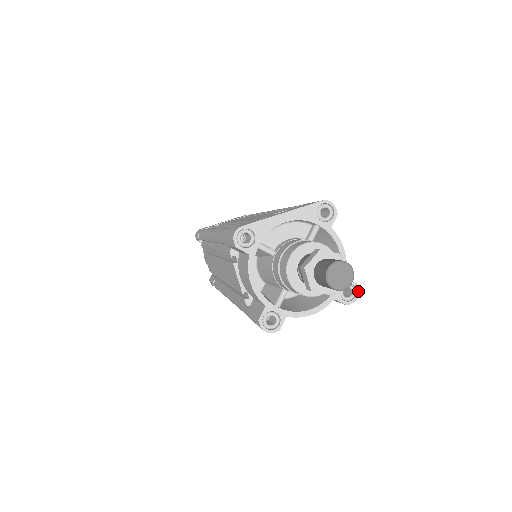
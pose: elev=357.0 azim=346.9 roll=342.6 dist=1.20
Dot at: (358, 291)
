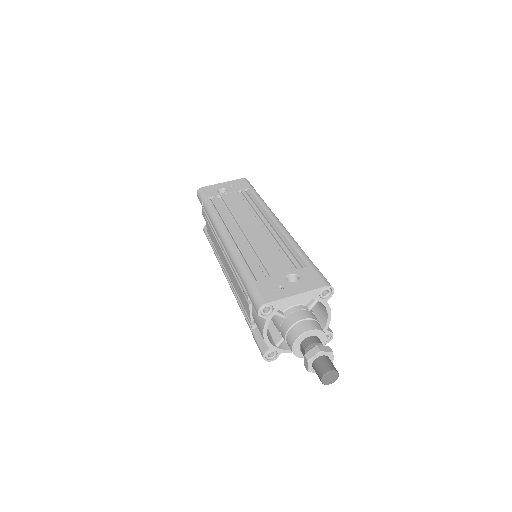
Dot at: (332, 337)
